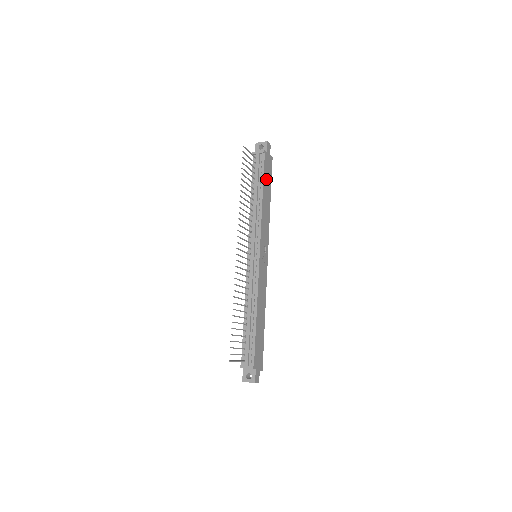
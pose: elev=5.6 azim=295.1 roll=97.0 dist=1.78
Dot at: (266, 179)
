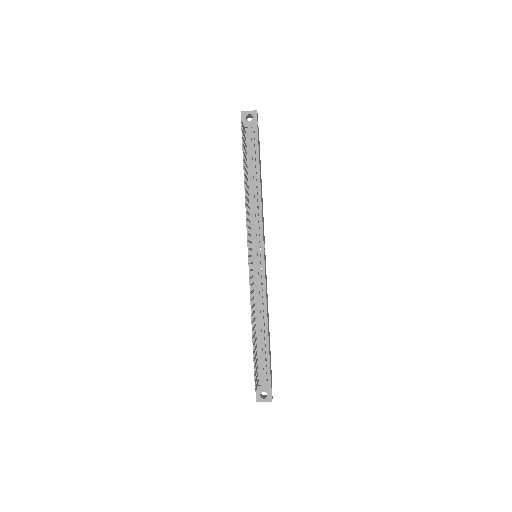
Dot at: (259, 160)
